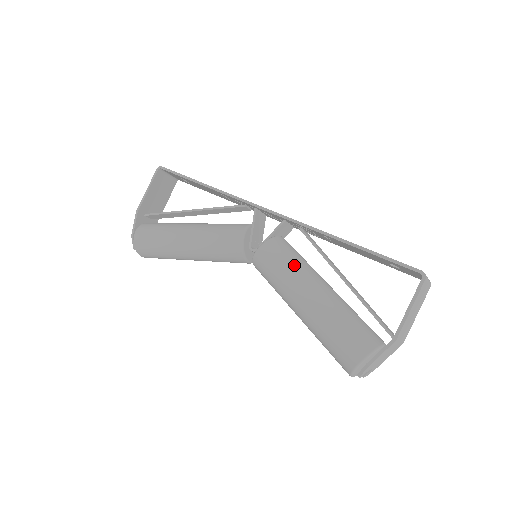
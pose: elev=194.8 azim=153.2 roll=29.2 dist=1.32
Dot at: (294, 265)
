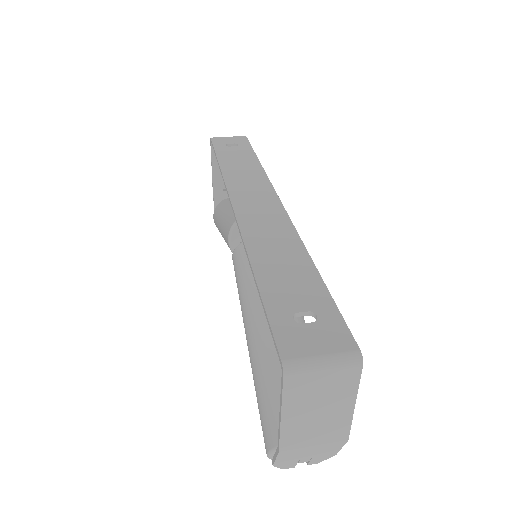
Dot at: (245, 289)
